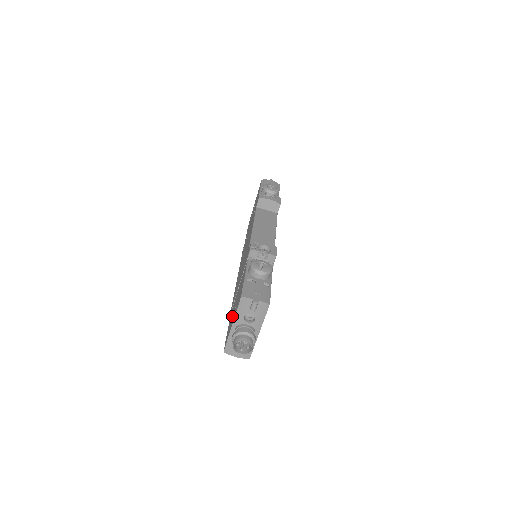
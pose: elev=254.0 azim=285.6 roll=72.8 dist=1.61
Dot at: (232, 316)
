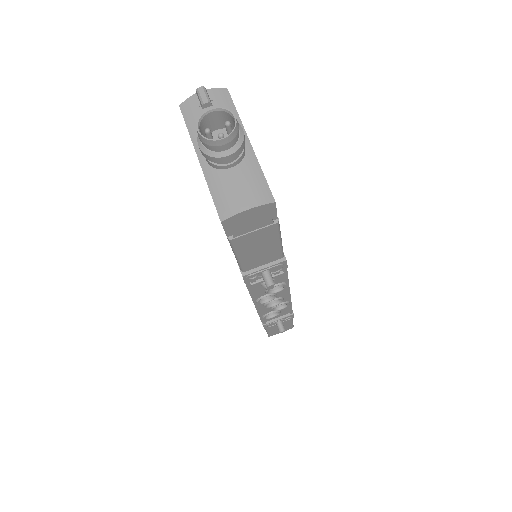
Dot at: occluded
